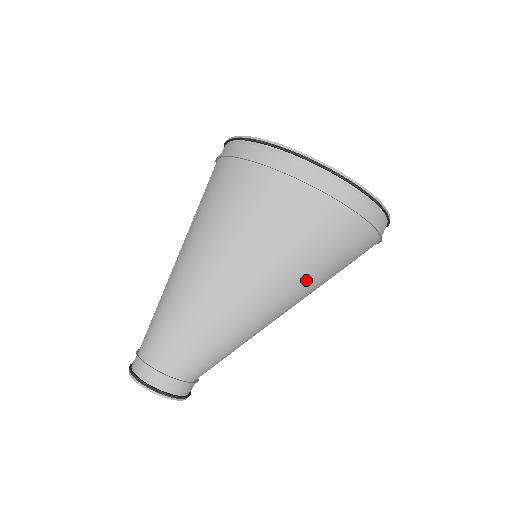
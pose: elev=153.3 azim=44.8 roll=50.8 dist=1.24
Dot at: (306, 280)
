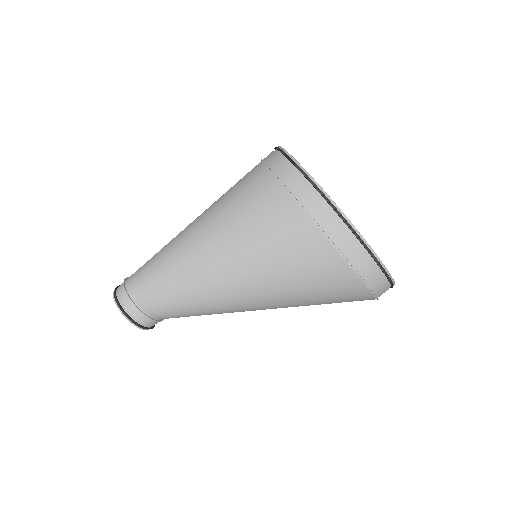
Dot at: (241, 255)
